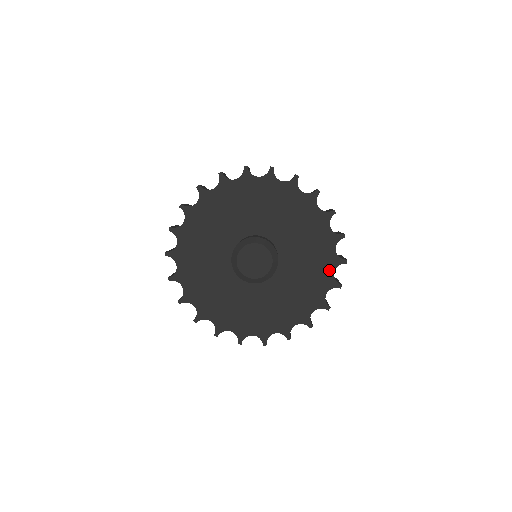
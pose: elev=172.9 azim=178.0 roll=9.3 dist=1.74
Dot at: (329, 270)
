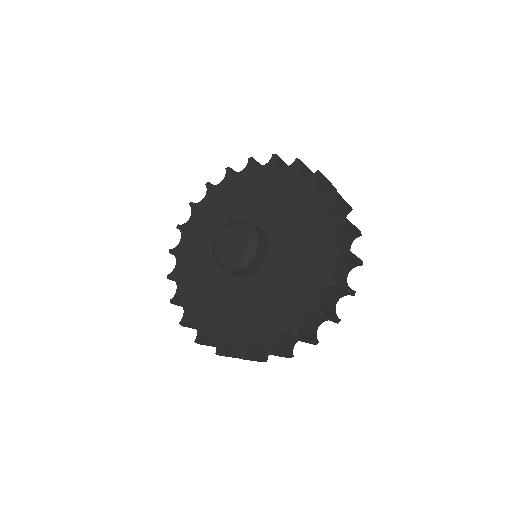
Dot at: (323, 212)
